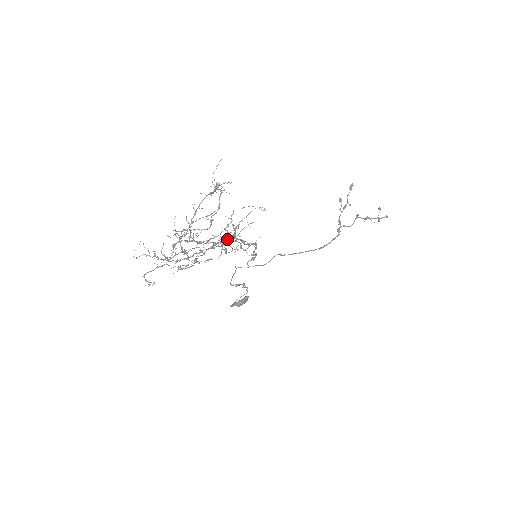
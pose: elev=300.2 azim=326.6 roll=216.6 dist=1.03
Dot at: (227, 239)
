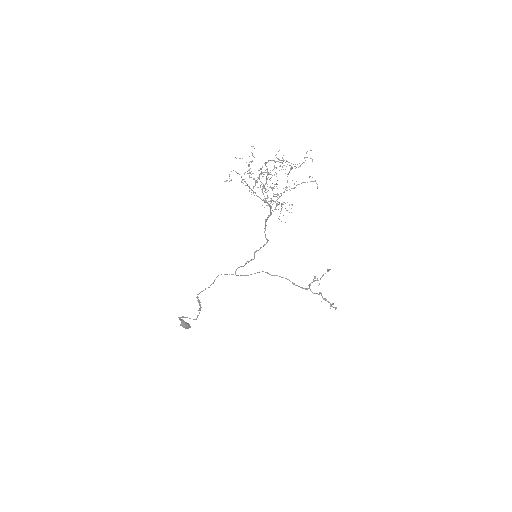
Dot at: (271, 207)
